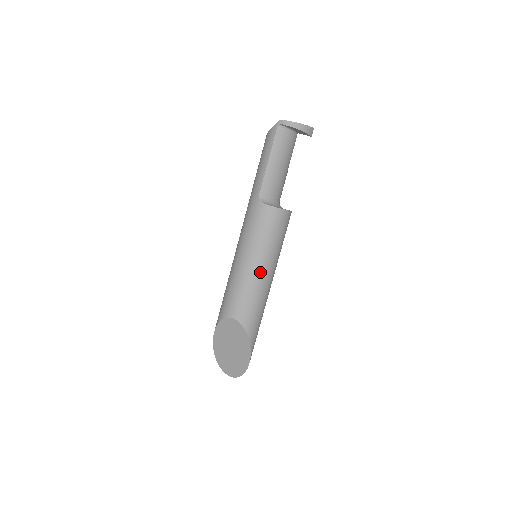
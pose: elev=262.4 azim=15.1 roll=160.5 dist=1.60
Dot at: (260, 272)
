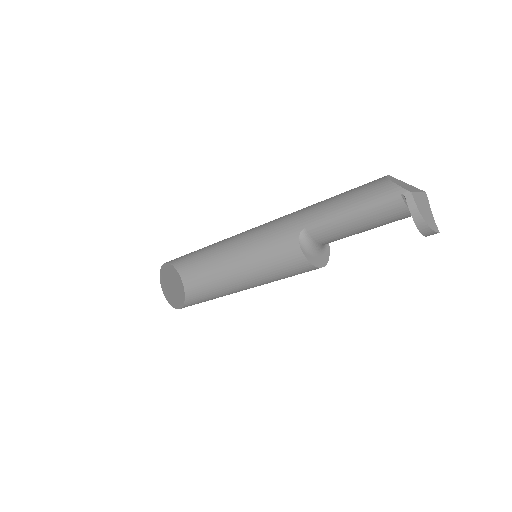
Dot at: (237, 281)
